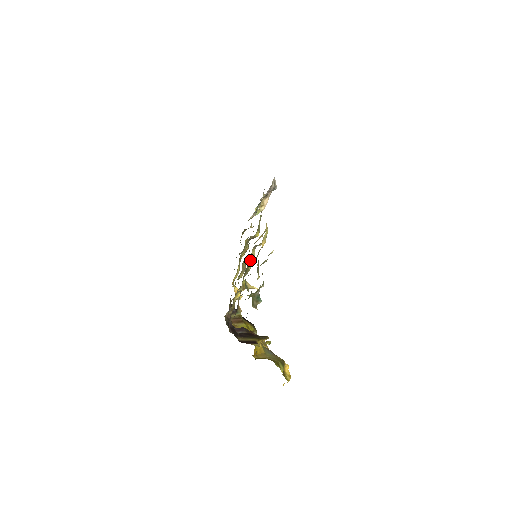
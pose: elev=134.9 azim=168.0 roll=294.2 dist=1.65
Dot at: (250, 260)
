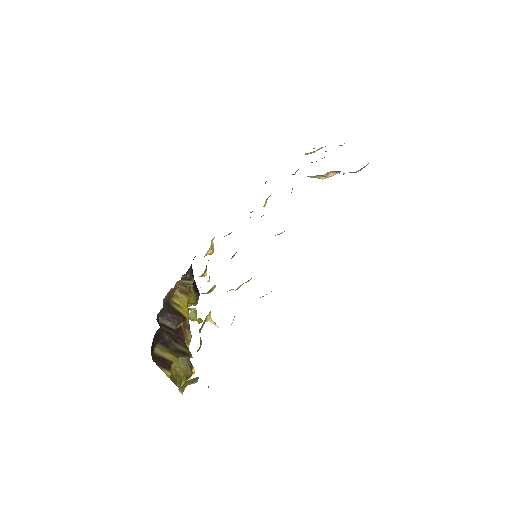
Dot at: (236, 289)
